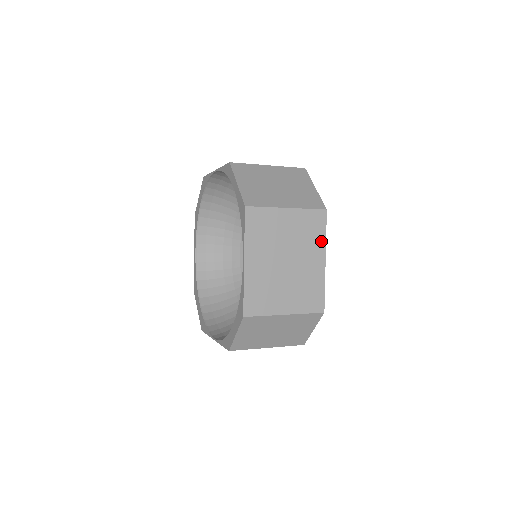
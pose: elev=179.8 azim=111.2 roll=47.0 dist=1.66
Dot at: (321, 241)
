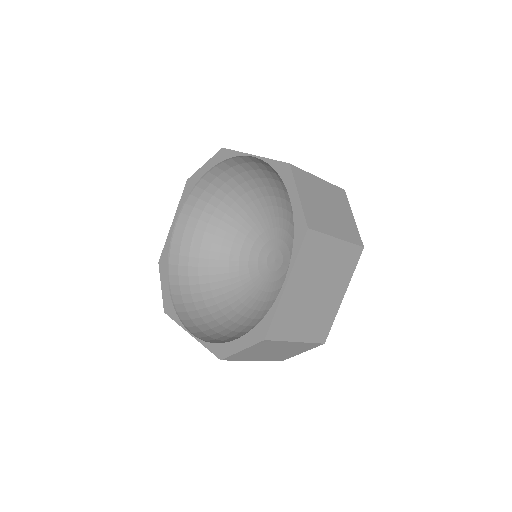
Dot at: (349, 276)
